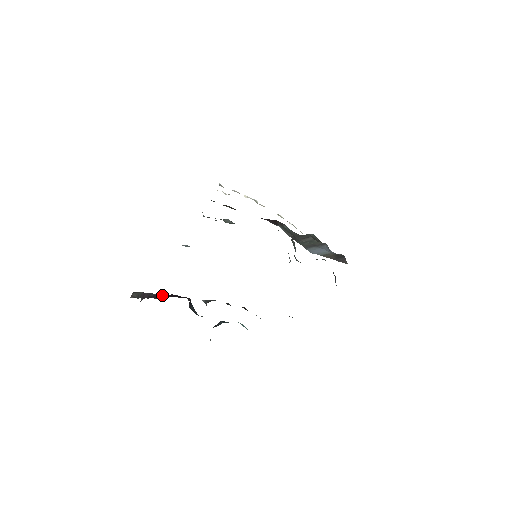
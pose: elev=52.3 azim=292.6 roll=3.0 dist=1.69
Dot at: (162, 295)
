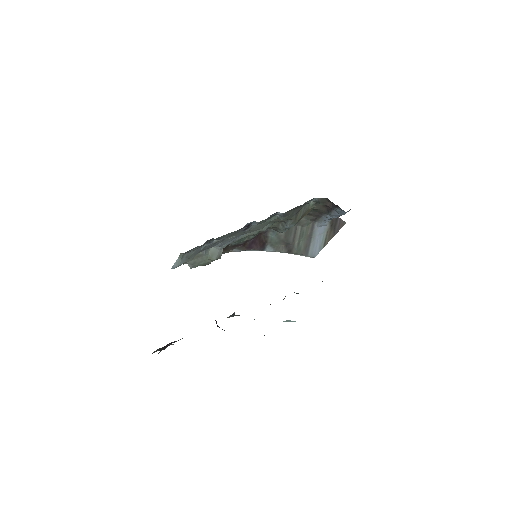
Dot at: occluded
